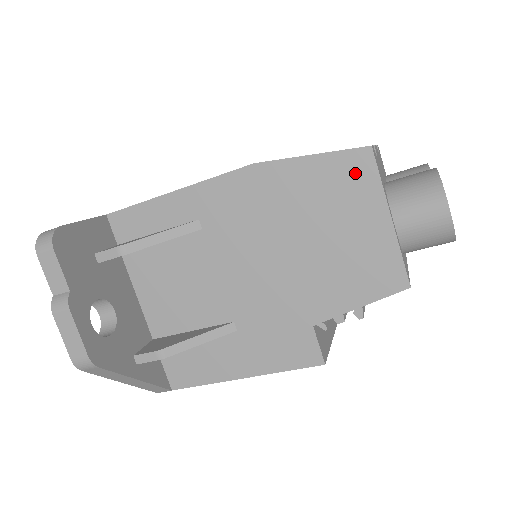
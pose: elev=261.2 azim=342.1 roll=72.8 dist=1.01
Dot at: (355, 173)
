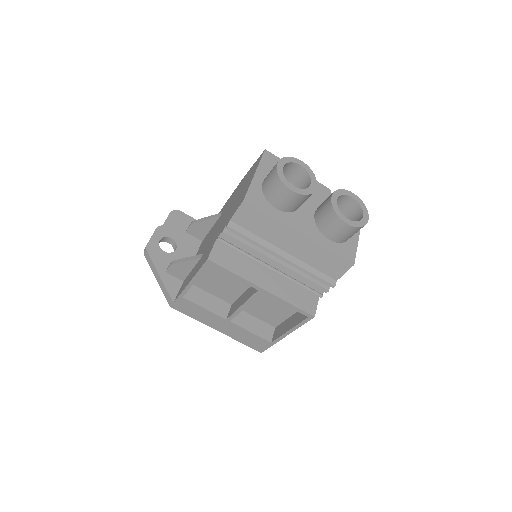
Dot at: (257, 163)
